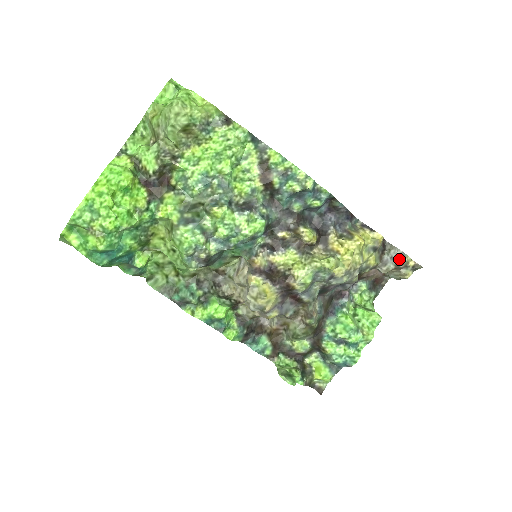
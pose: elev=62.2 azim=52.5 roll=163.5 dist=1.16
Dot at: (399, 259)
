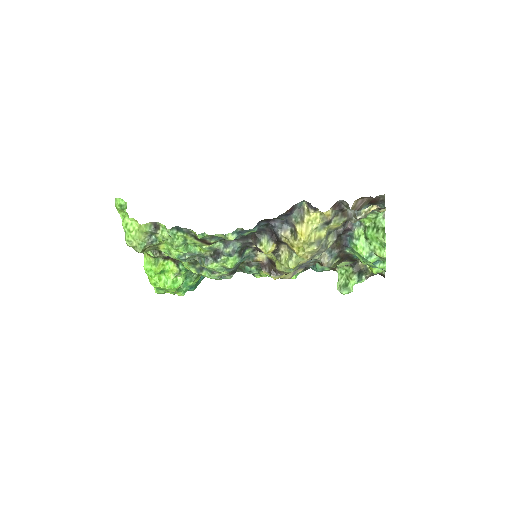
Dot at: (355, 218)
